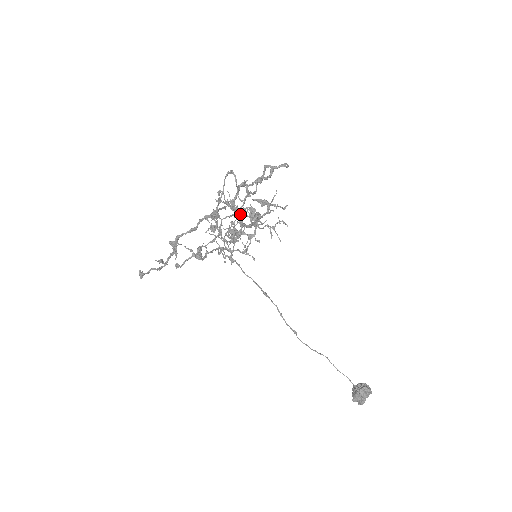
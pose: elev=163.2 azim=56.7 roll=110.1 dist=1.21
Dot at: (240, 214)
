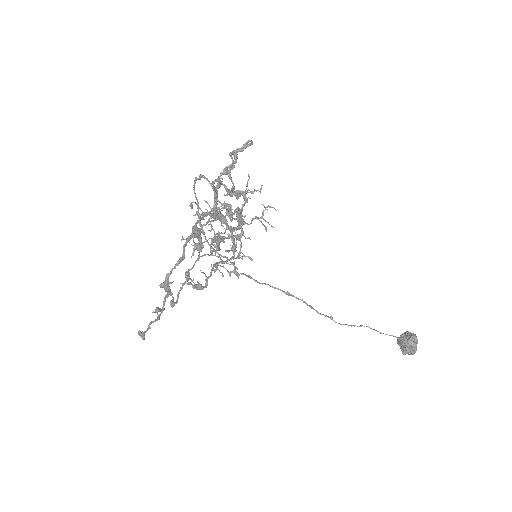
Dot at: (226, 219)
